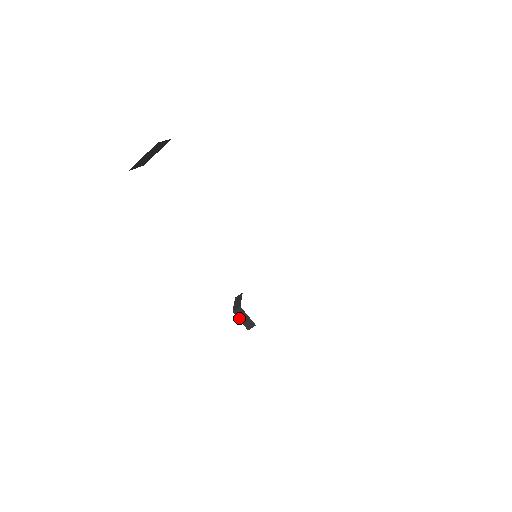
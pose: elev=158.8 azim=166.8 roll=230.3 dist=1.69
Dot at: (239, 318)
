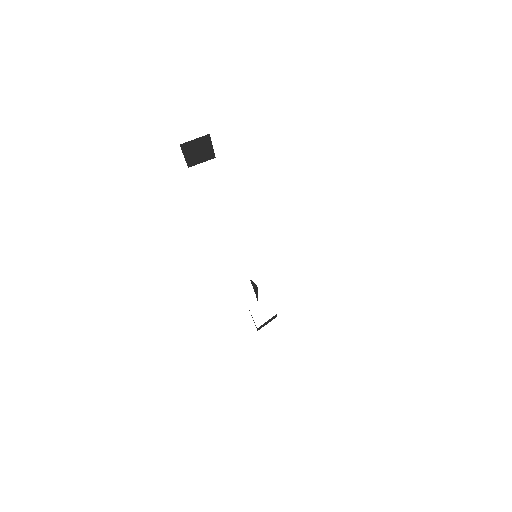
Dot at: occluded
